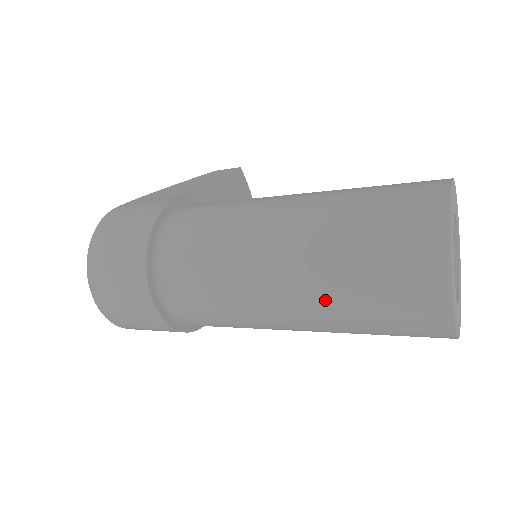
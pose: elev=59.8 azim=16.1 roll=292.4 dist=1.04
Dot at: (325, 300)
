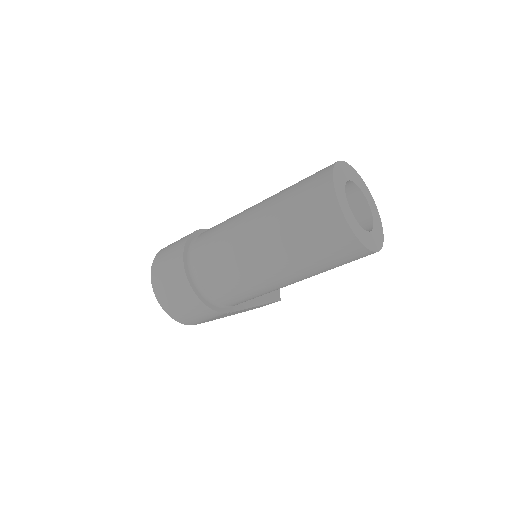
Dot at: (274, 219)
